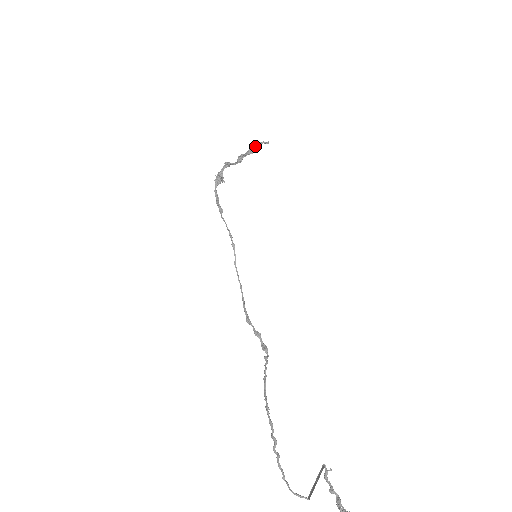
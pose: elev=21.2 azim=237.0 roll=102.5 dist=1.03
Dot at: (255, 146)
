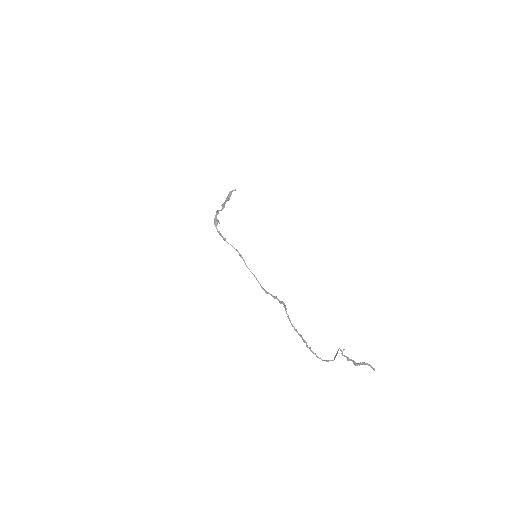
Dot at: (229, 195)
